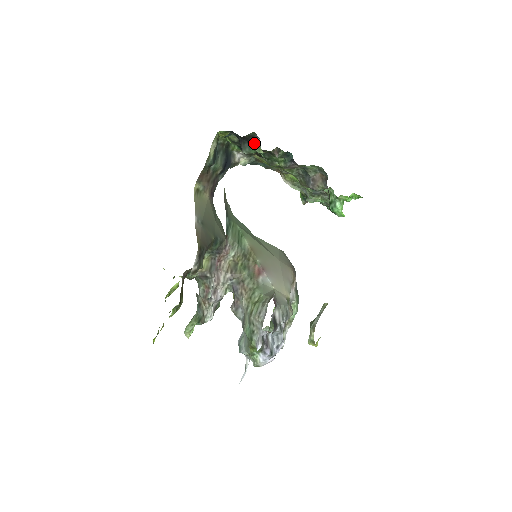
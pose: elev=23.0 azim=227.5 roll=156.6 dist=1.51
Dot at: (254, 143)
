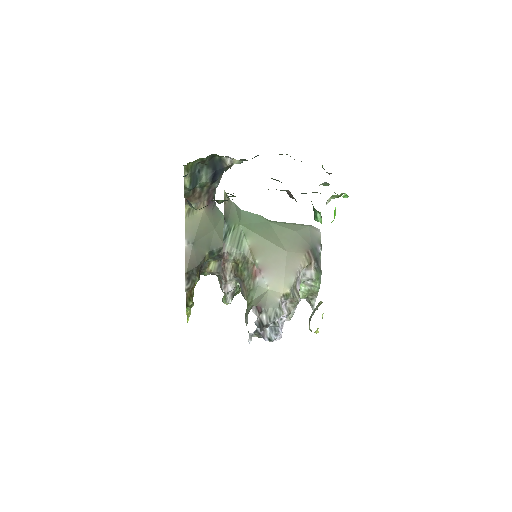
Dot at: (188, 203)
